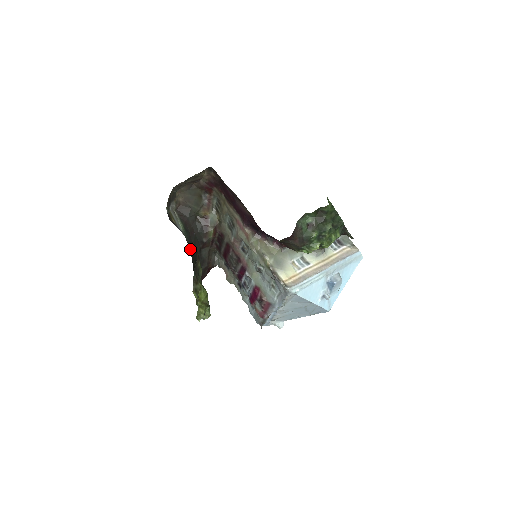
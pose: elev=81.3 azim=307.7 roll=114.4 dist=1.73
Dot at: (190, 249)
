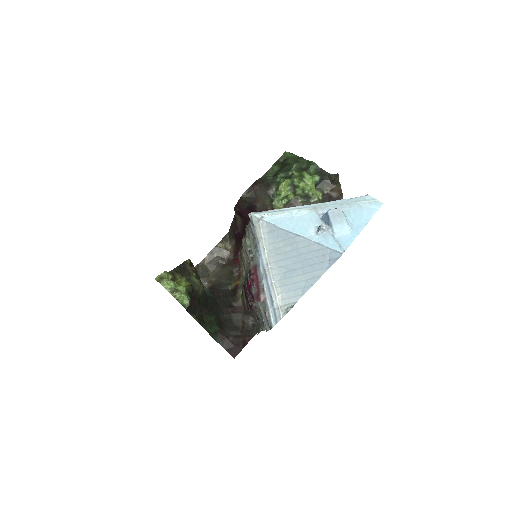
Dot at: (209, 300)
